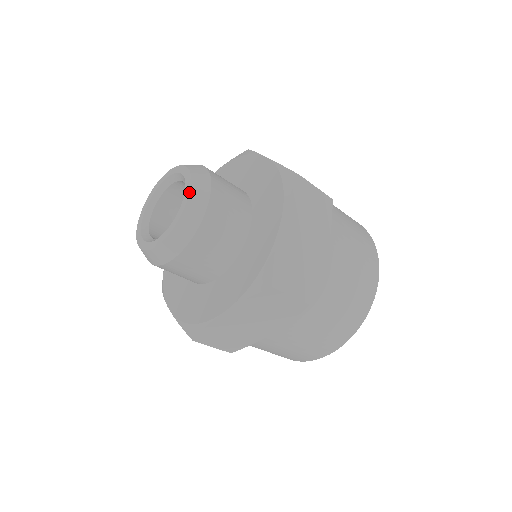
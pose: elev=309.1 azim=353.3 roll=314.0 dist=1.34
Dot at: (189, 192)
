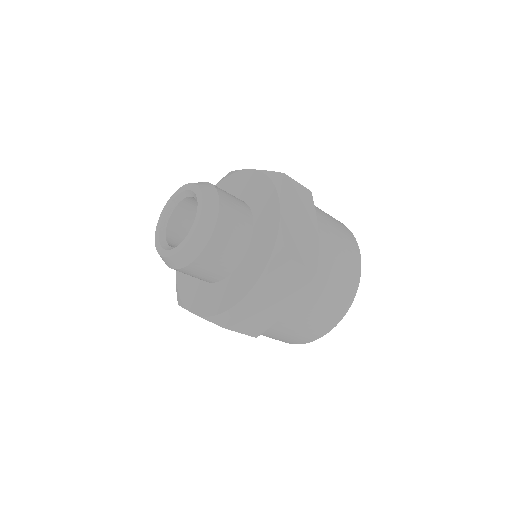
Dot at: (202, 198)
